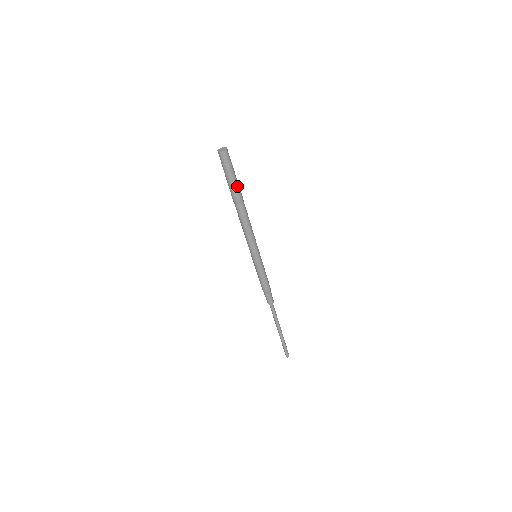
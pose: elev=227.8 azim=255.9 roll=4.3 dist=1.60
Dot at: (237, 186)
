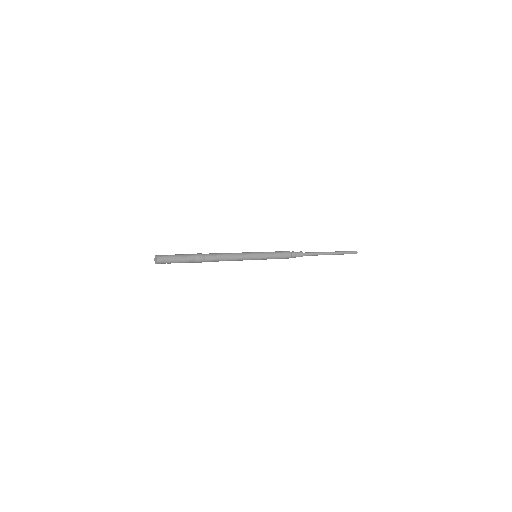
Dot at: (191, 259)
